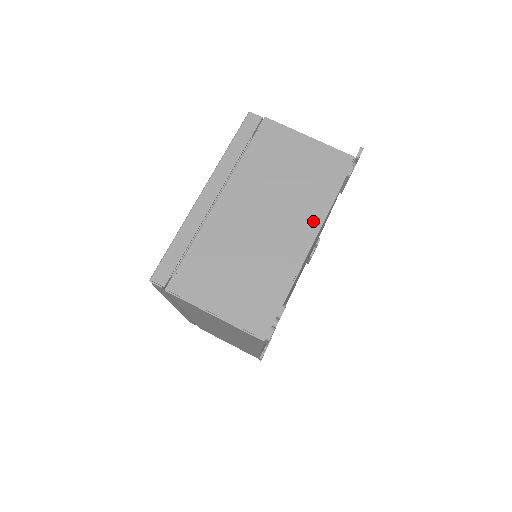
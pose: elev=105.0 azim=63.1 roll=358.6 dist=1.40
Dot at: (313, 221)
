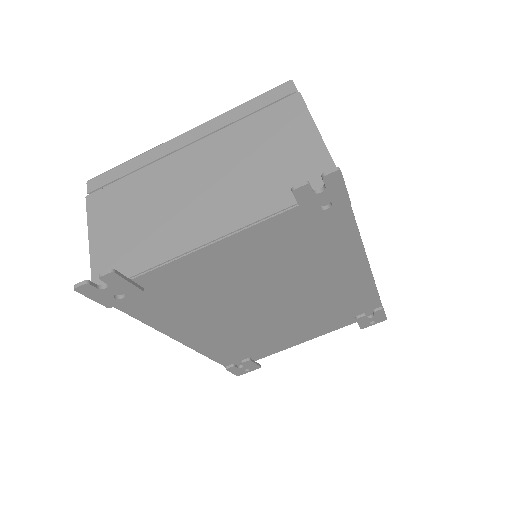
Dot at: (233, 221)
